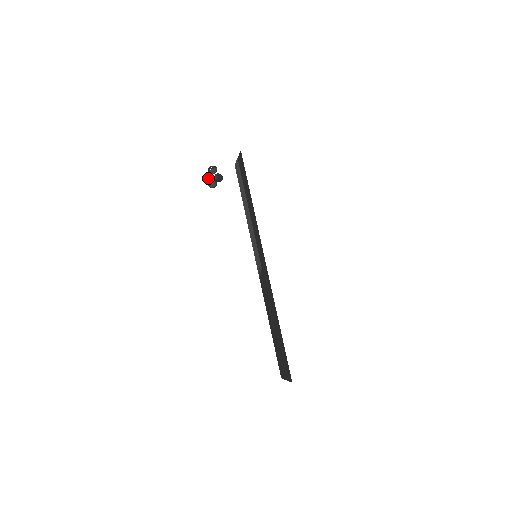
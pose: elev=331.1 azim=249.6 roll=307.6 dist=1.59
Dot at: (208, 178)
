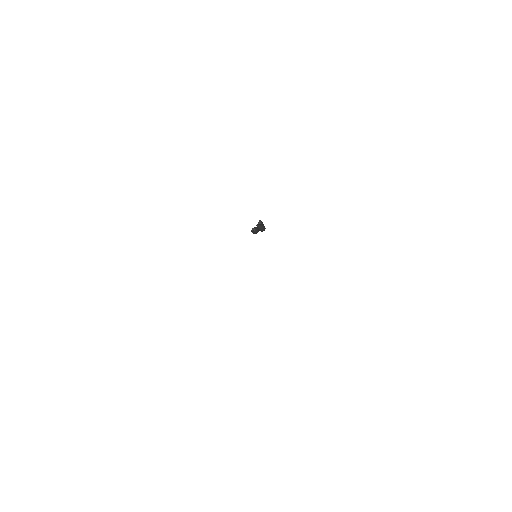
Dot at: occluded
